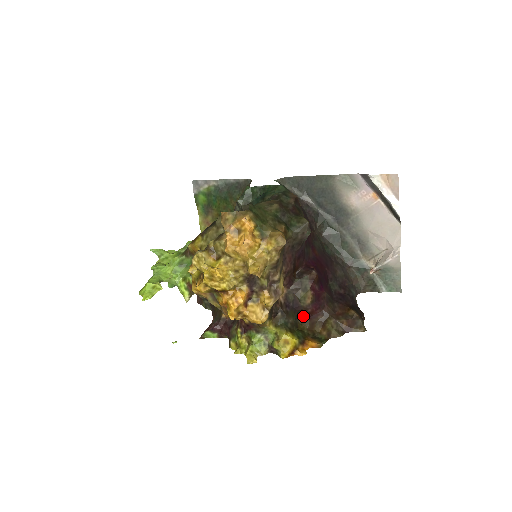
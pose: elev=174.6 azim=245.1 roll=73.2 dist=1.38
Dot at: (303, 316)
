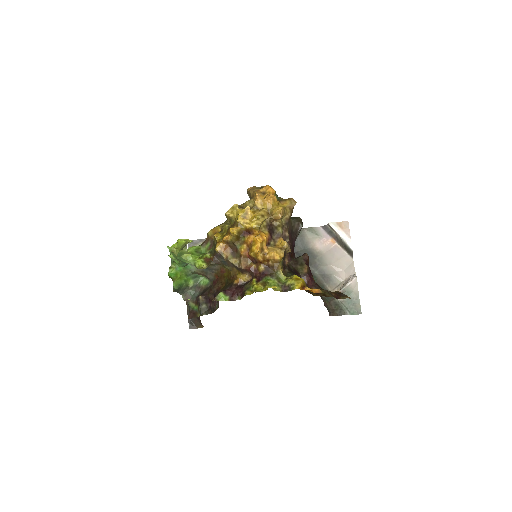
Dot at: occluded
